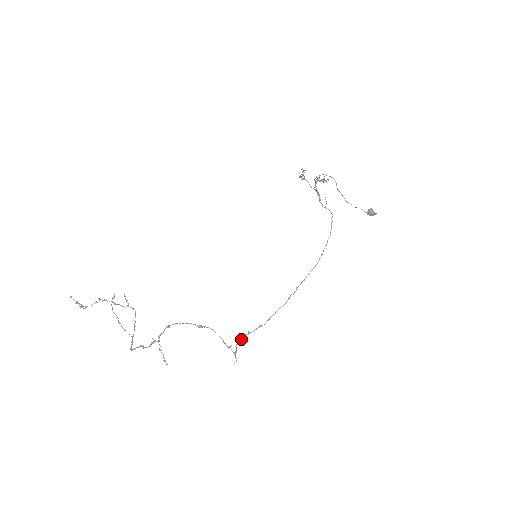
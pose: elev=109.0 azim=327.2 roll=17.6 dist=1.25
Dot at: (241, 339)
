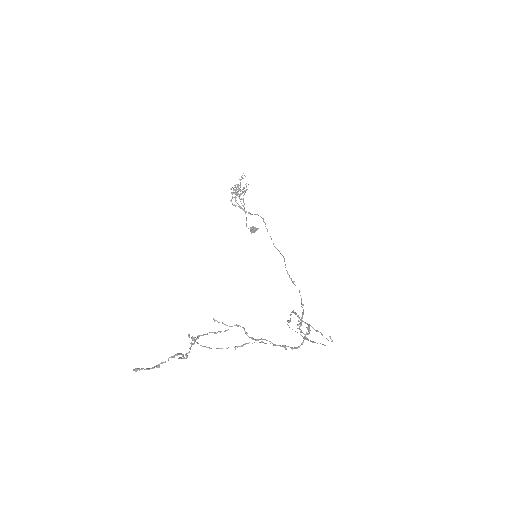
Dot at: (301, 332)
